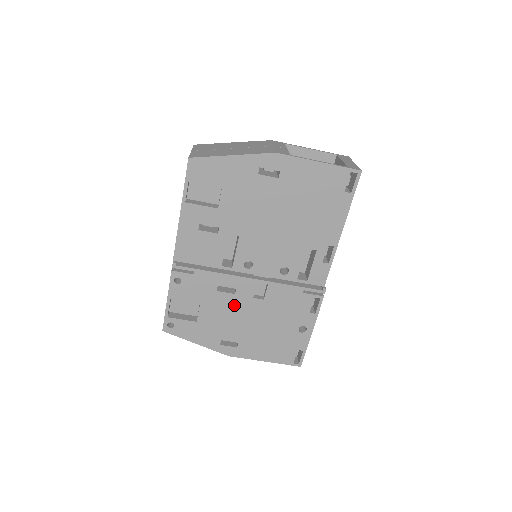
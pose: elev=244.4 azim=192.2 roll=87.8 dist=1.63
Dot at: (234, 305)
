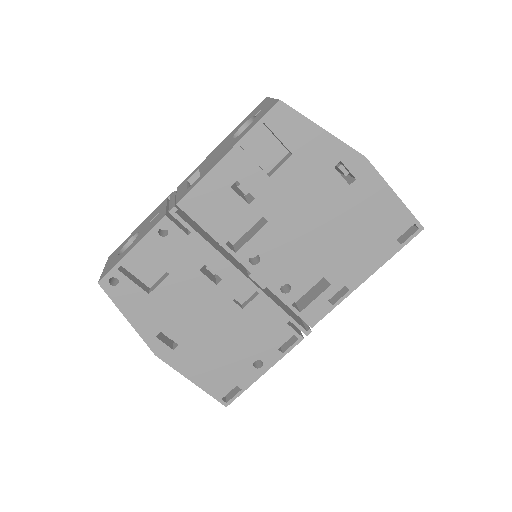
Dot at: (206, 297)
